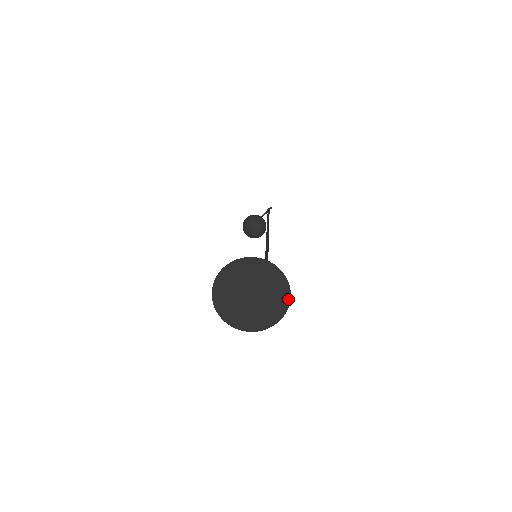
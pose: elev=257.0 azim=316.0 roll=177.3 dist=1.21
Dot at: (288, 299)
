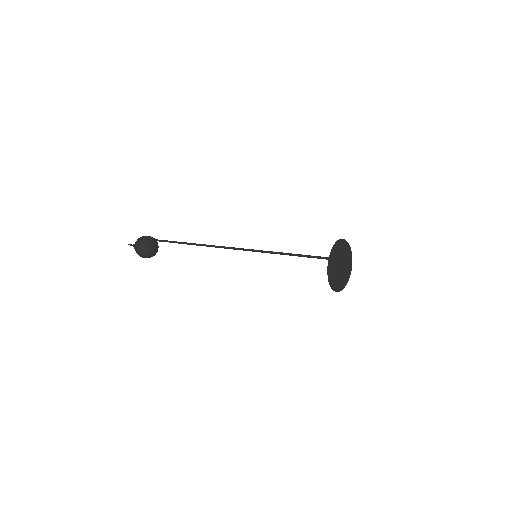
Dot at: occluded
